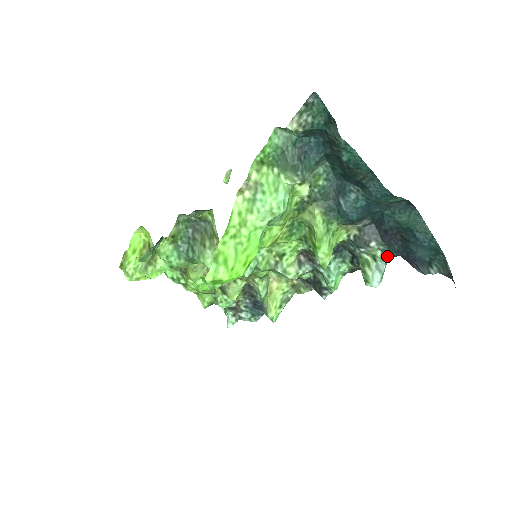
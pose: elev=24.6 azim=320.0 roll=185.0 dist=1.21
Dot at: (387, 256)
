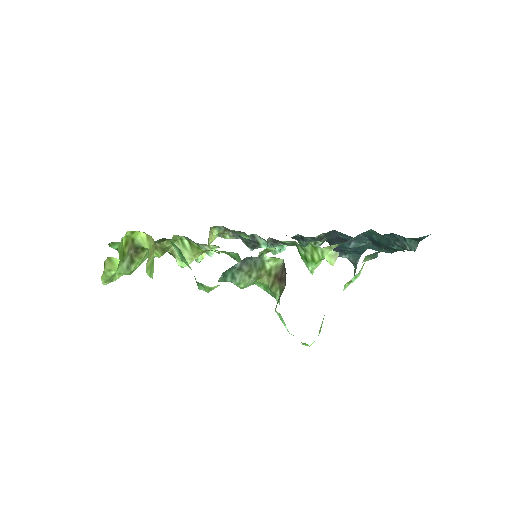
Dot at: occluded
